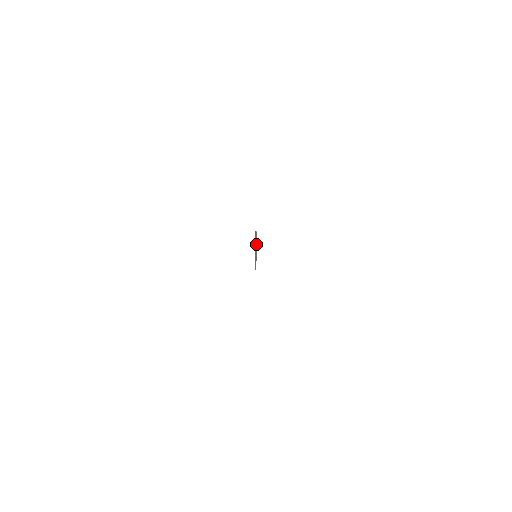
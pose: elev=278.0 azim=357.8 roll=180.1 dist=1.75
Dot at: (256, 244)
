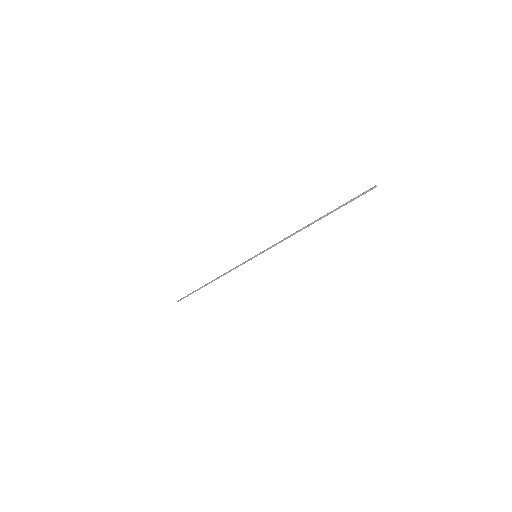
Dot at: (318, 220)
